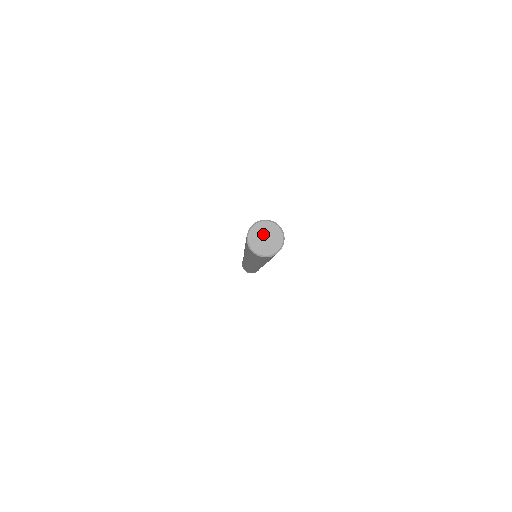
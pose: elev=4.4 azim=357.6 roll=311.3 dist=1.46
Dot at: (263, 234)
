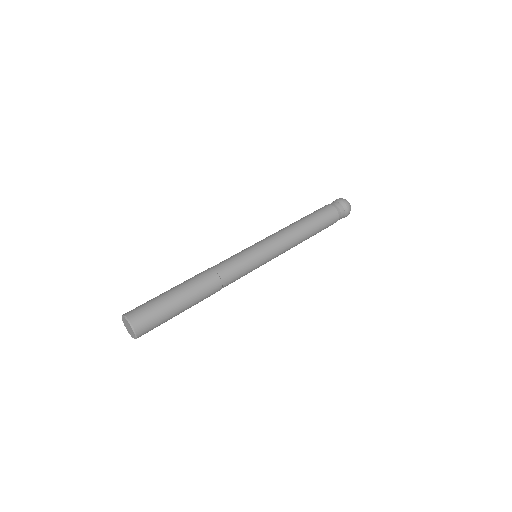
Dot at: (127, 325)
